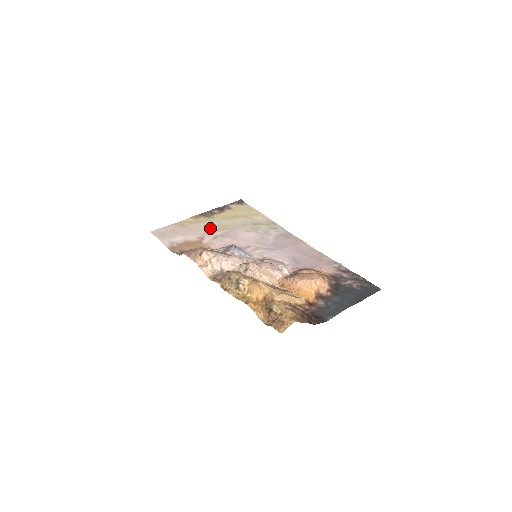
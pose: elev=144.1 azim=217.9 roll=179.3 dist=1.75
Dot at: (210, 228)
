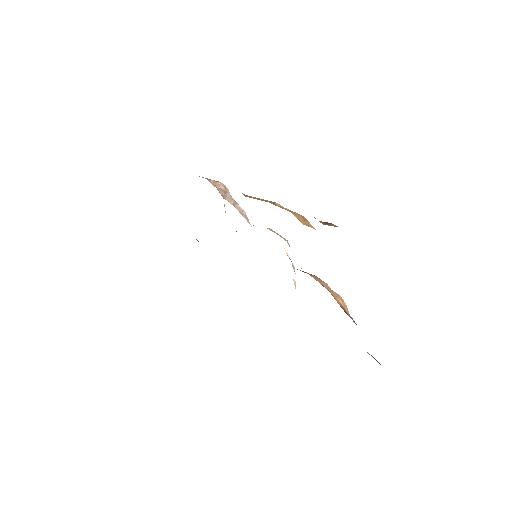
Dot at: occluded
